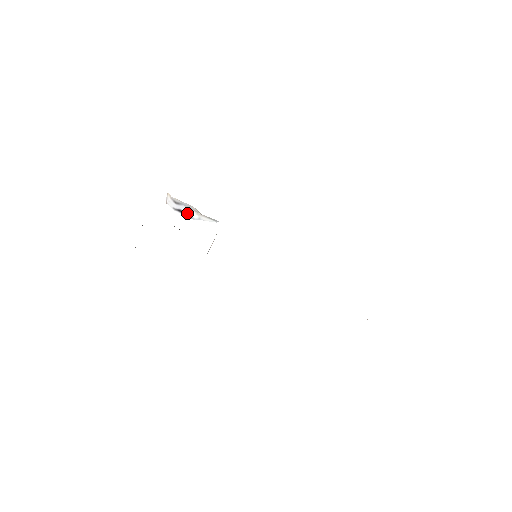
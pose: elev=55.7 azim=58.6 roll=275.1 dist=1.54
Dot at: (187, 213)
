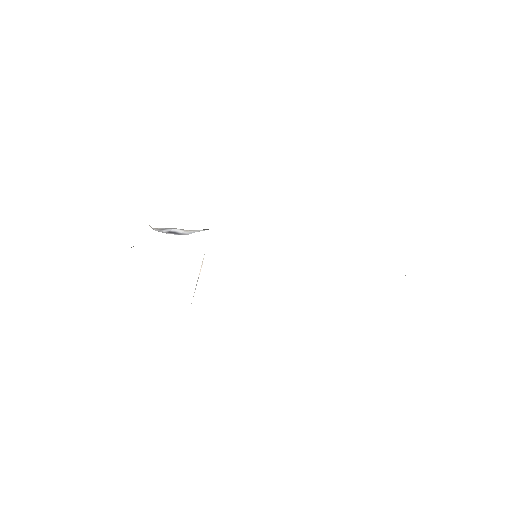
Dot at: (177, 232)
